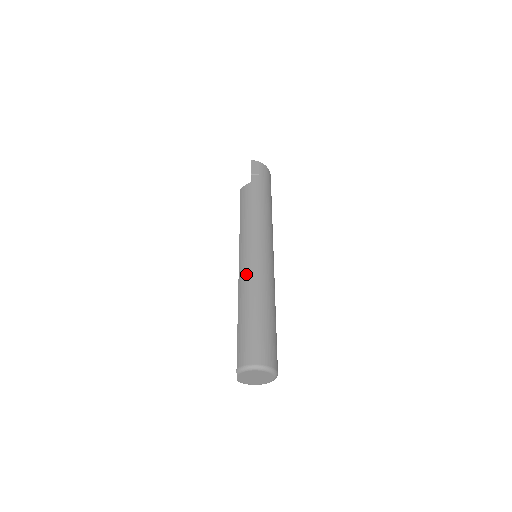
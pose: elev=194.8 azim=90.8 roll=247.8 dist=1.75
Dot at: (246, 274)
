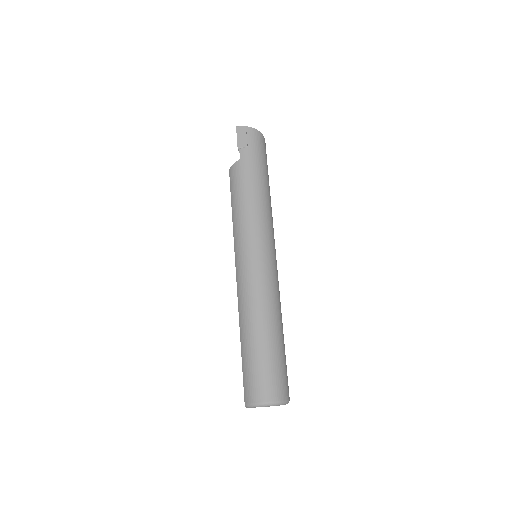
Dot at: (244, 291)
